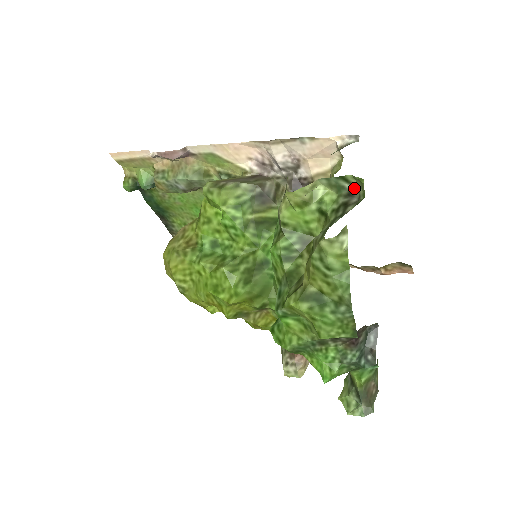
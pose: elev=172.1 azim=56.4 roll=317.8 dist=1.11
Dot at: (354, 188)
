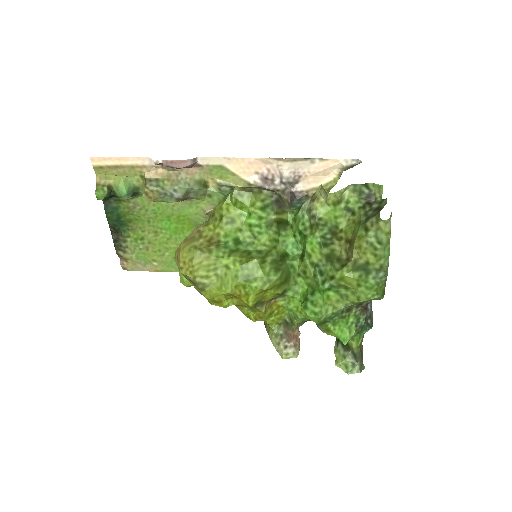
Dot at: (371, 193)
